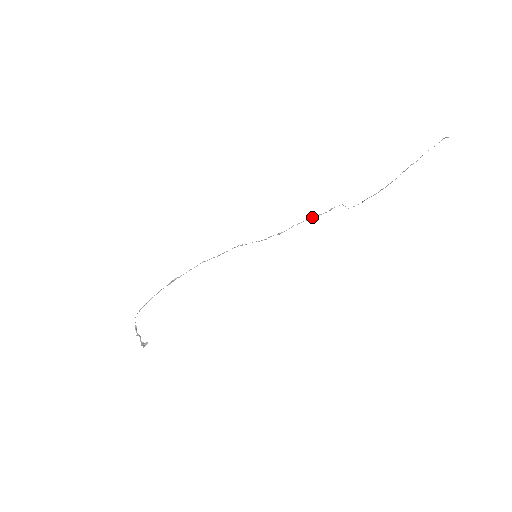
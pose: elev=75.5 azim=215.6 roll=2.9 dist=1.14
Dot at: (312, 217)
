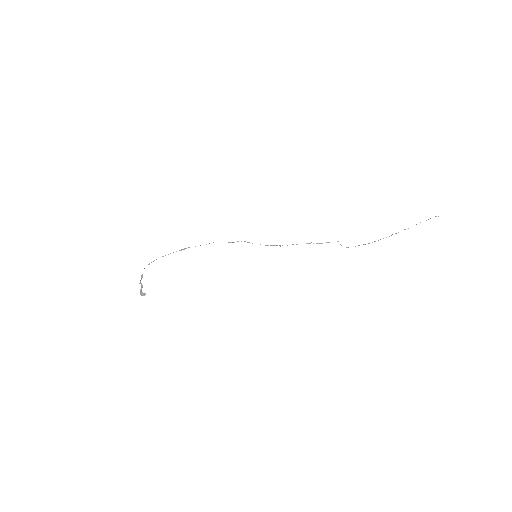
Dot at: occluded
